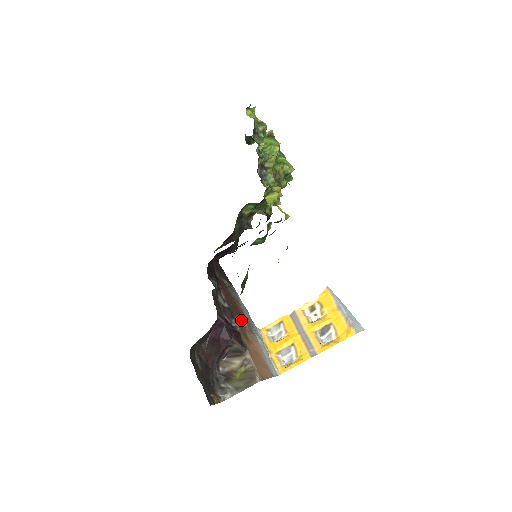
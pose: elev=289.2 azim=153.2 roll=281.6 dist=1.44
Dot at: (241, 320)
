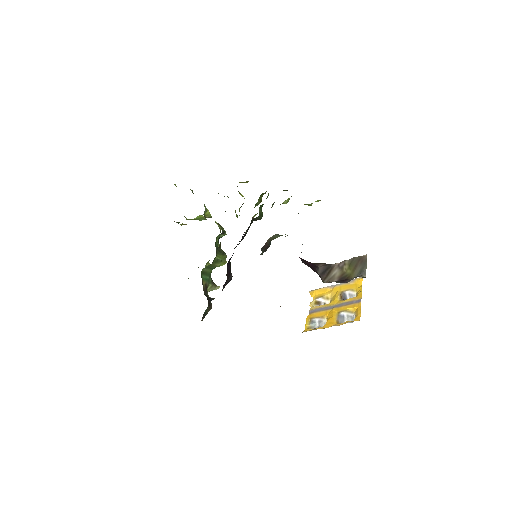
Dot at: occluded
